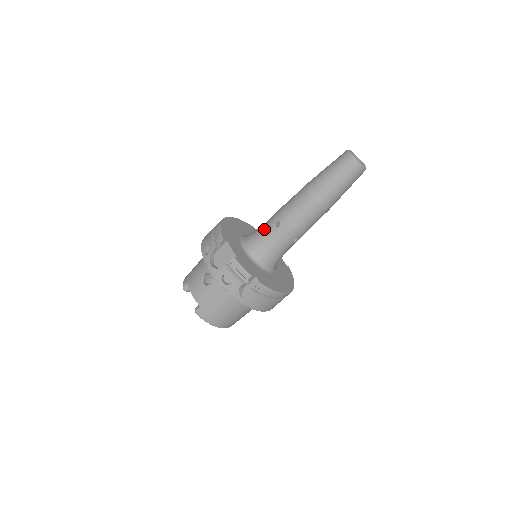
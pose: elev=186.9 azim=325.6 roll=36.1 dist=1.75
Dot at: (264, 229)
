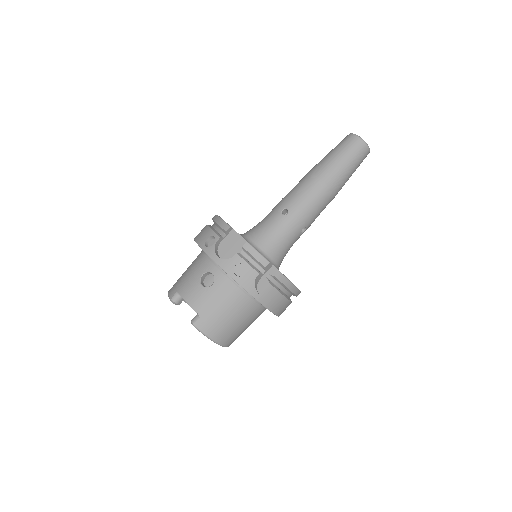
Dot at: (268, 220)
